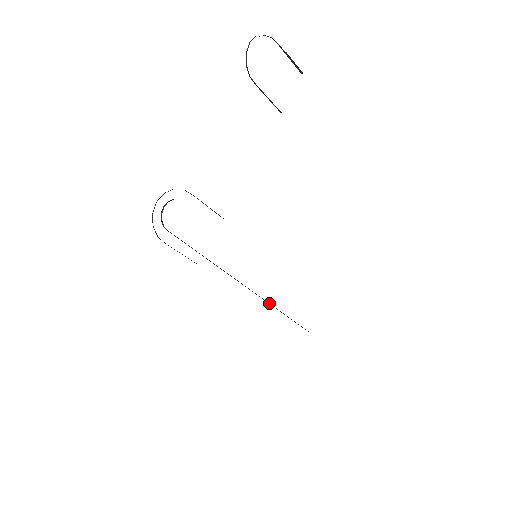
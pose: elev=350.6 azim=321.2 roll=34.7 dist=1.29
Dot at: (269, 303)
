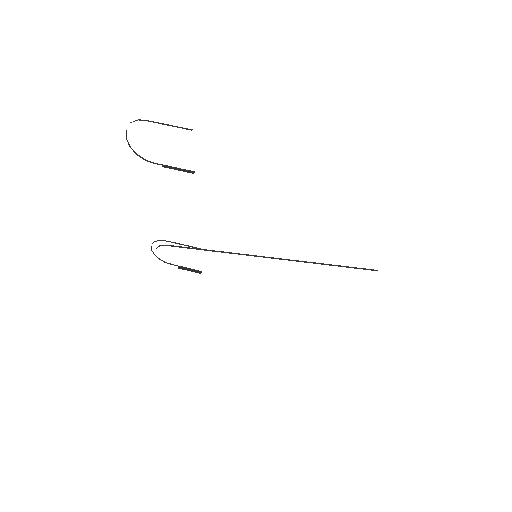
Dot at: occluded
